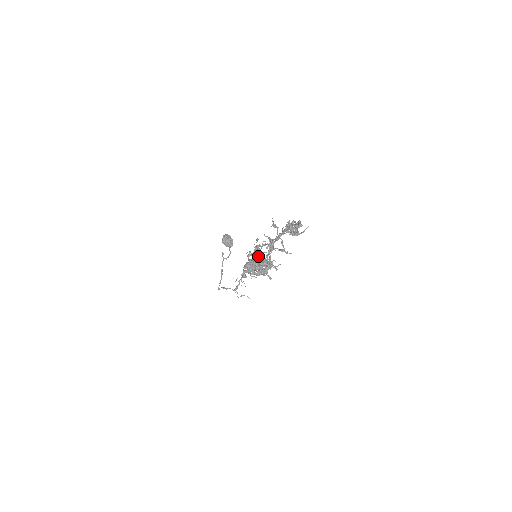
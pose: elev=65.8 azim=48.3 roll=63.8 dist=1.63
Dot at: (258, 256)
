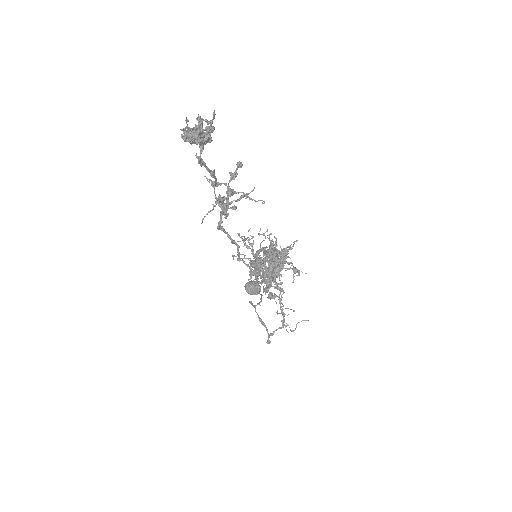
Dot at: (257, 253)
